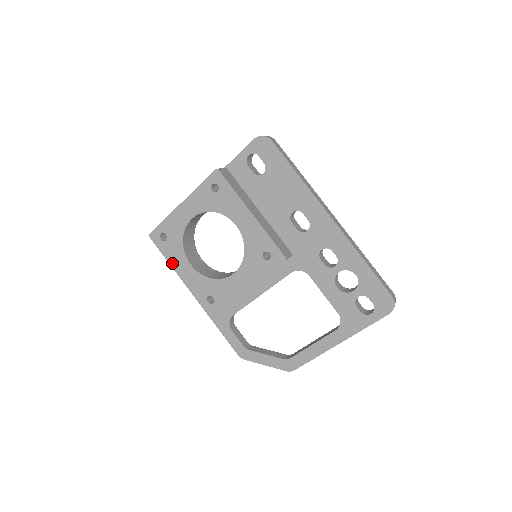
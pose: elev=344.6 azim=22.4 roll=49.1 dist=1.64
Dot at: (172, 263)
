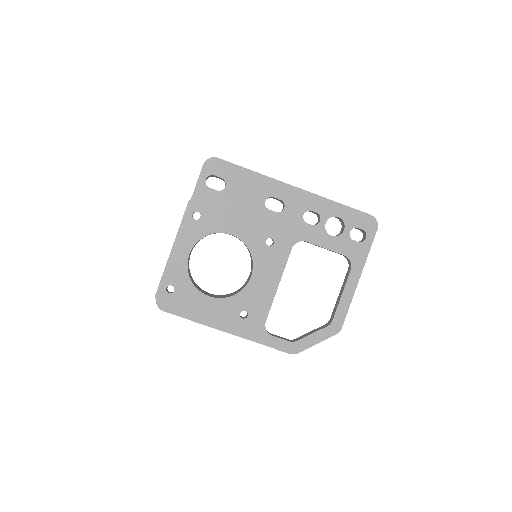
Dot at: (191, 308)
